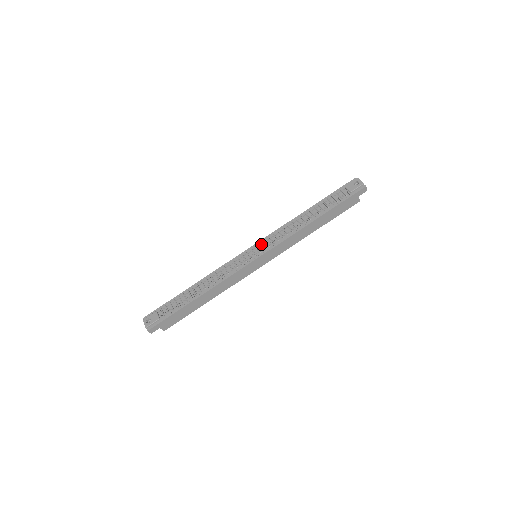
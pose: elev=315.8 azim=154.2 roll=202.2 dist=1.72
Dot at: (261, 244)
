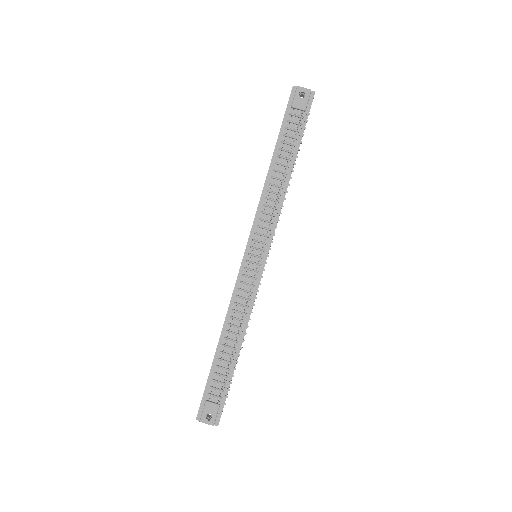
Dot at: (256, 241)
